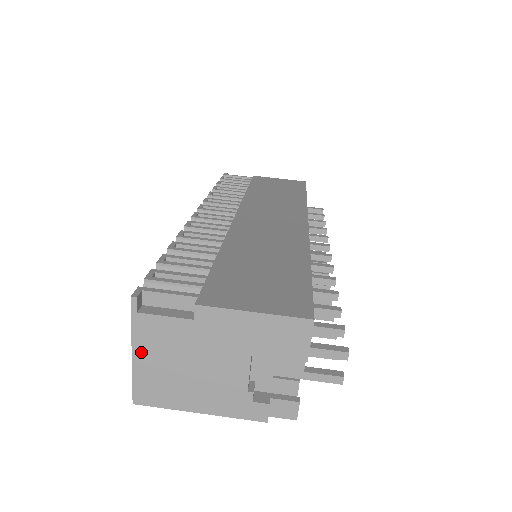
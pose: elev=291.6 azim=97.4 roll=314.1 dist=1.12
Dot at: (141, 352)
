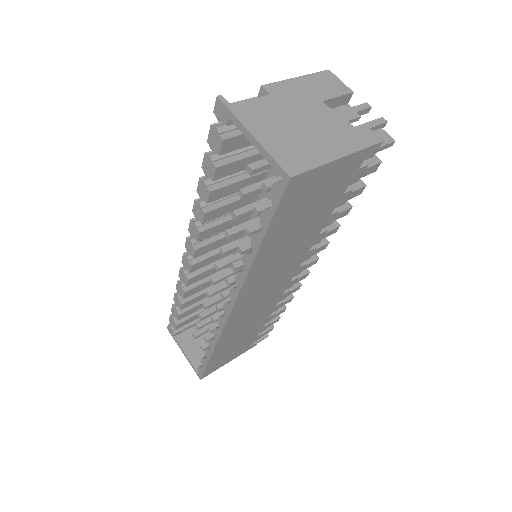
Dot at: (257, 131)
